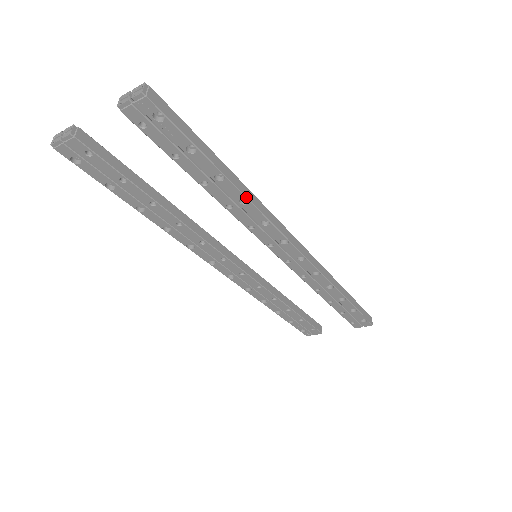
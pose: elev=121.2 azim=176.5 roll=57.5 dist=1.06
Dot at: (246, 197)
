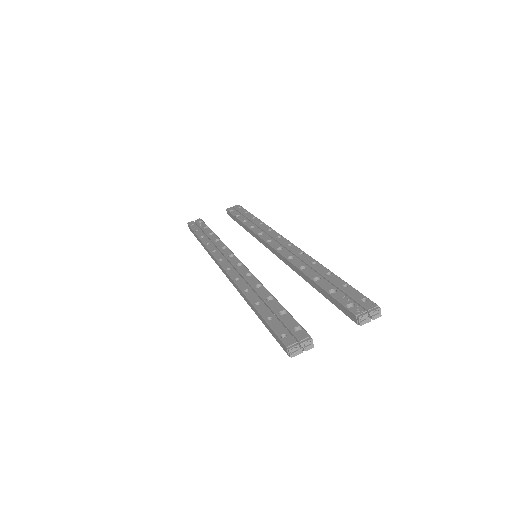
Dot at: occluded
